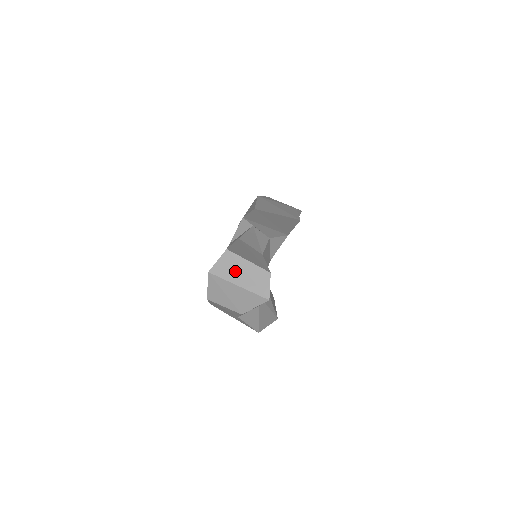
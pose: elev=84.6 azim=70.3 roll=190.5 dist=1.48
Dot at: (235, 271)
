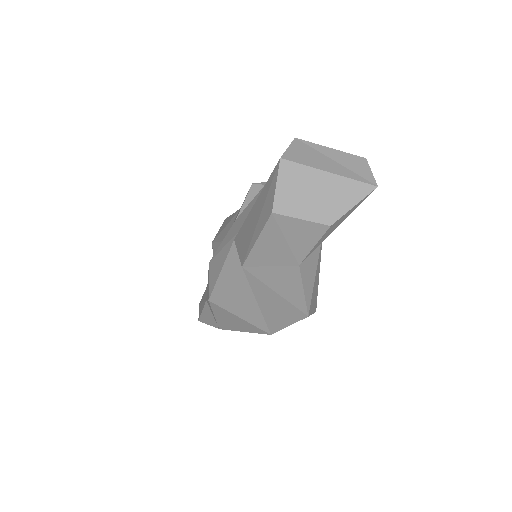
Dot at: (317, 158)
